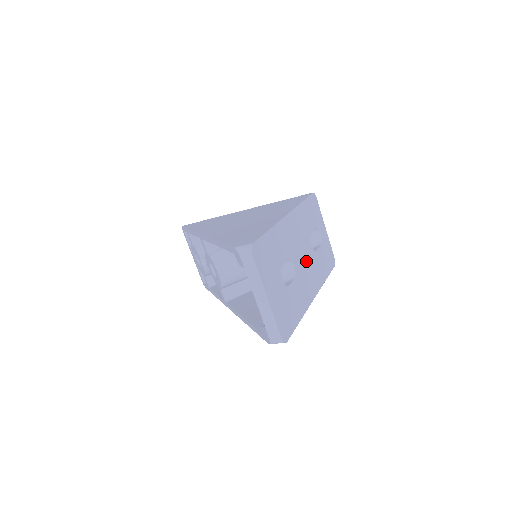
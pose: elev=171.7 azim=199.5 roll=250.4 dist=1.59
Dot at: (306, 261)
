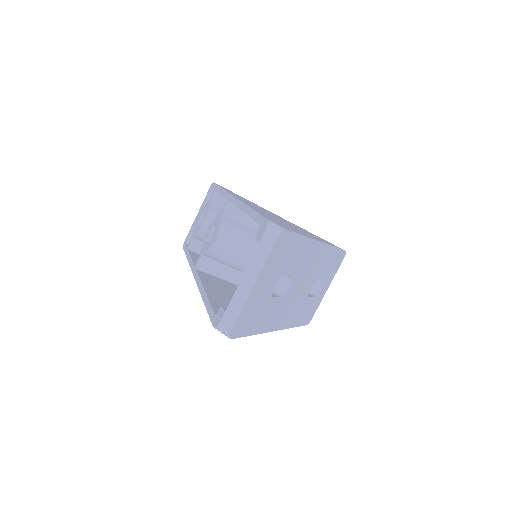
Dot at: (298, 294)
